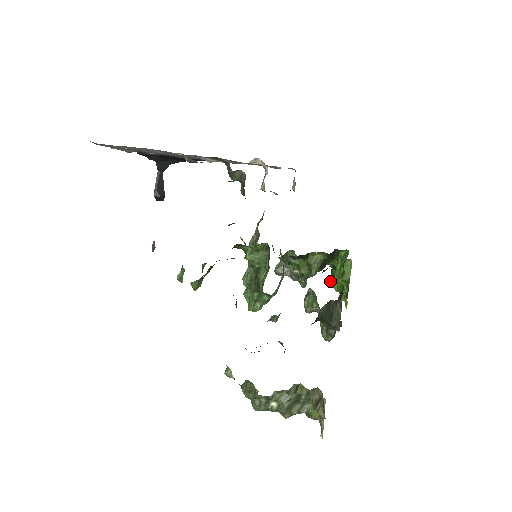
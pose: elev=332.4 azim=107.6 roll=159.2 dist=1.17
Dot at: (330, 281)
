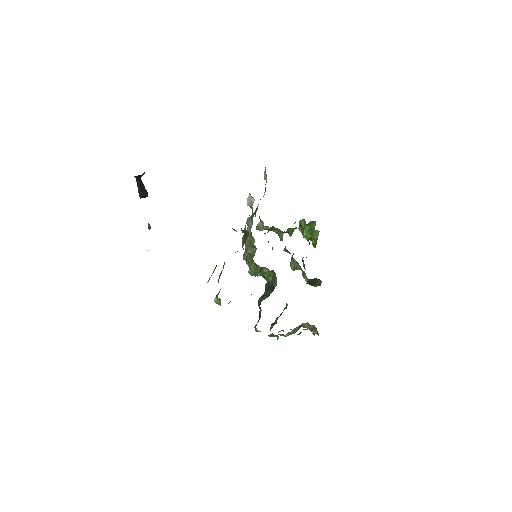
Dot at: (299, 229)
